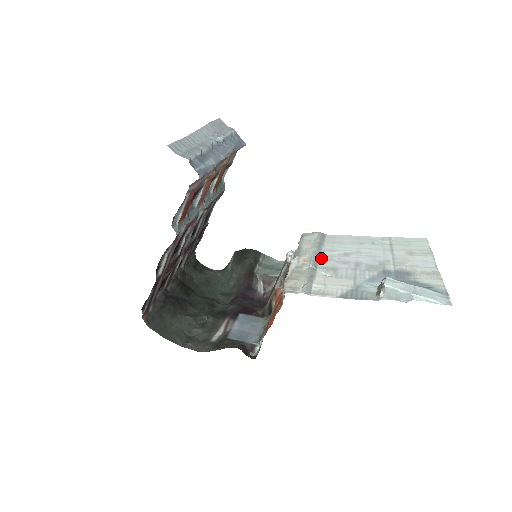
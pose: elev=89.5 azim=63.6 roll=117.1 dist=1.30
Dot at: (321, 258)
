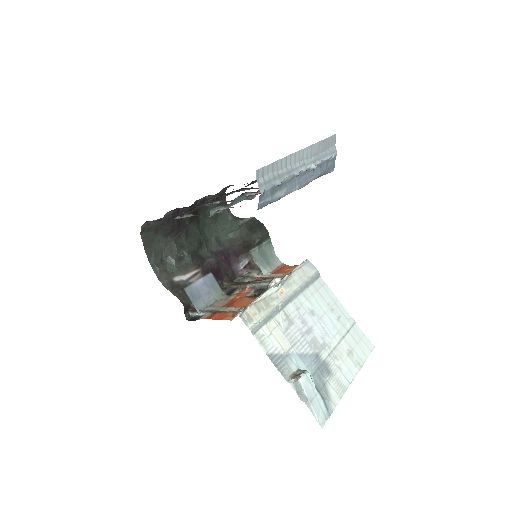
Dot at: (294, 301)
